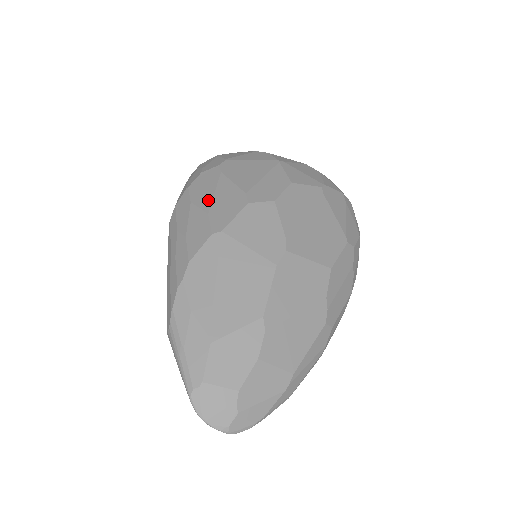
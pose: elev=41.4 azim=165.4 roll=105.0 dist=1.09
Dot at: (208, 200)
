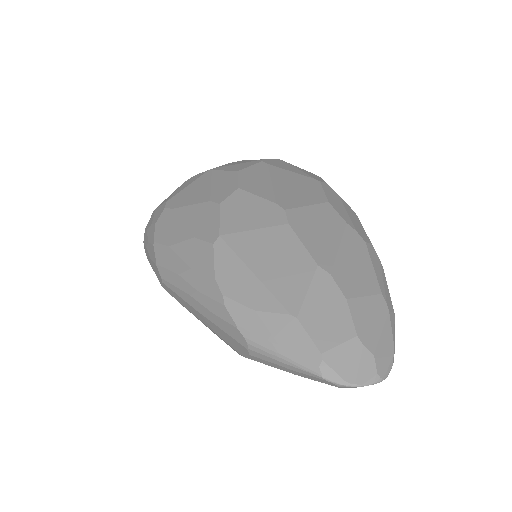
Dot at: (183, 231)
